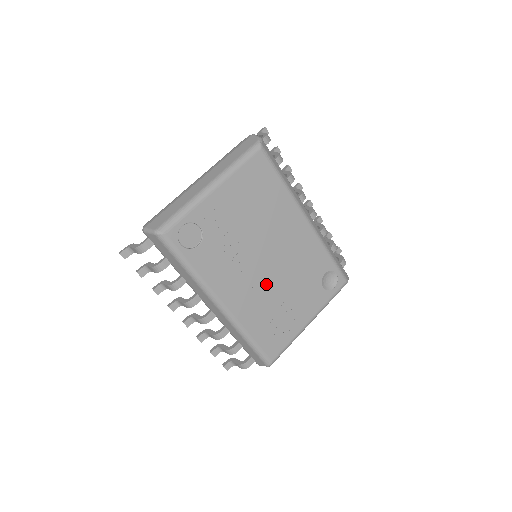
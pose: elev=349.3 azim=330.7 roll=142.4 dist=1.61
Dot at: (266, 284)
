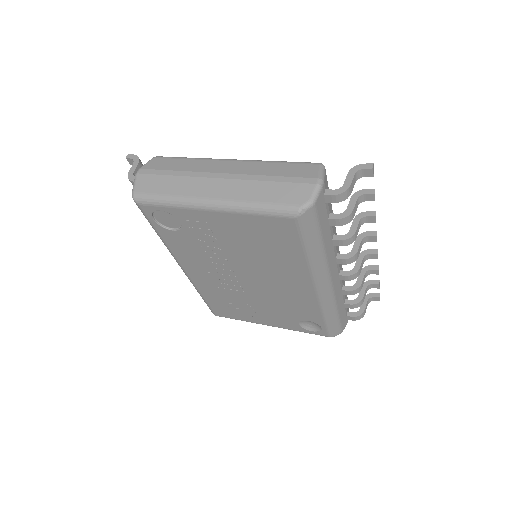
Dot at: (236, 287)
